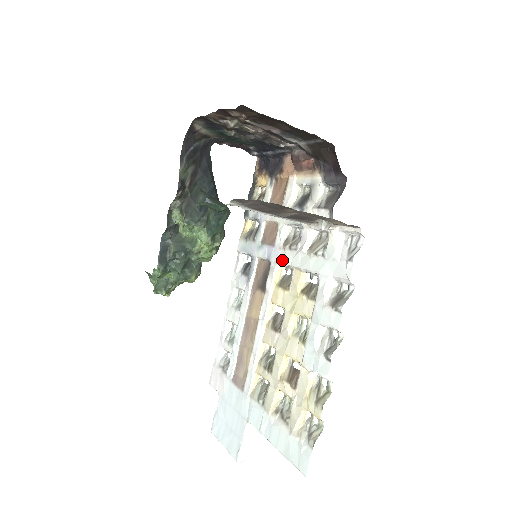
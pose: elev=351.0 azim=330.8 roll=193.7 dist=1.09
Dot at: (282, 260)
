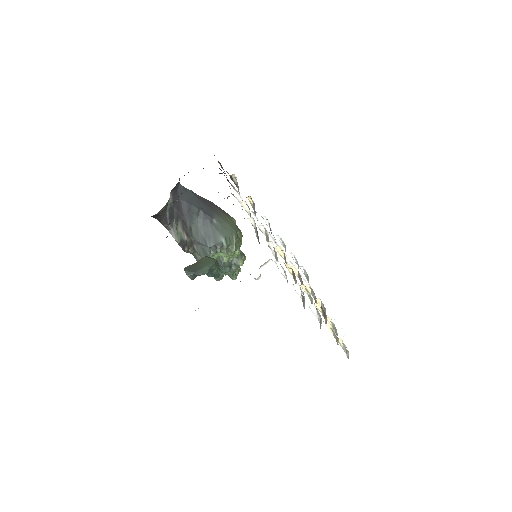
Dot at: occluded
